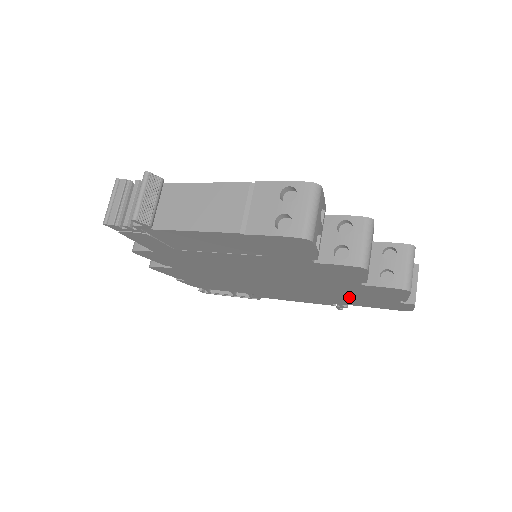
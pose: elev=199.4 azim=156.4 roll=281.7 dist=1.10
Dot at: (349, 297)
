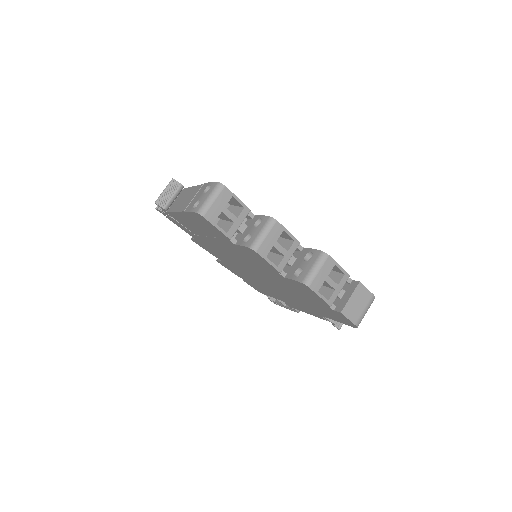
Dot at: (309, 301)
